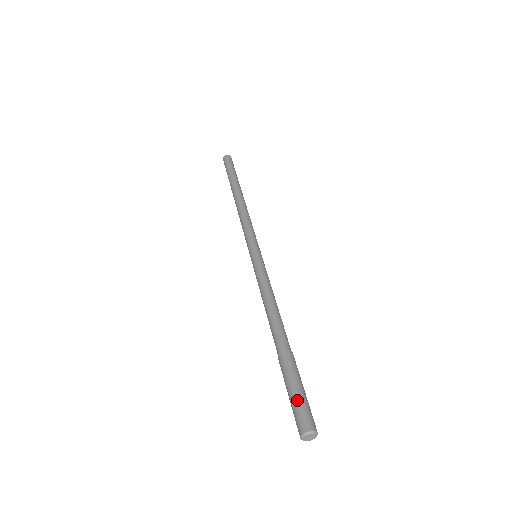
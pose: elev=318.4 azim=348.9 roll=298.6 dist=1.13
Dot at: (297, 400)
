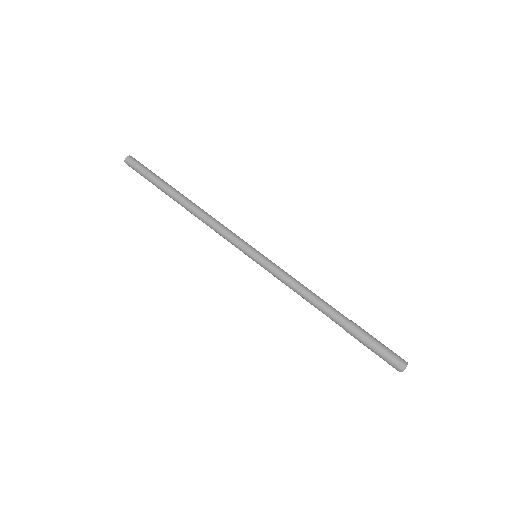
Dot at: (385, 350)
